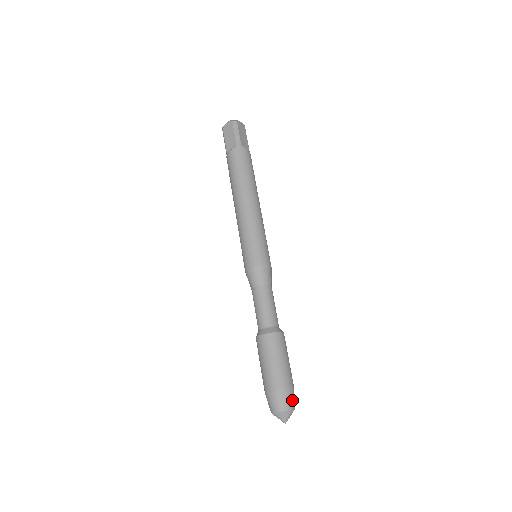
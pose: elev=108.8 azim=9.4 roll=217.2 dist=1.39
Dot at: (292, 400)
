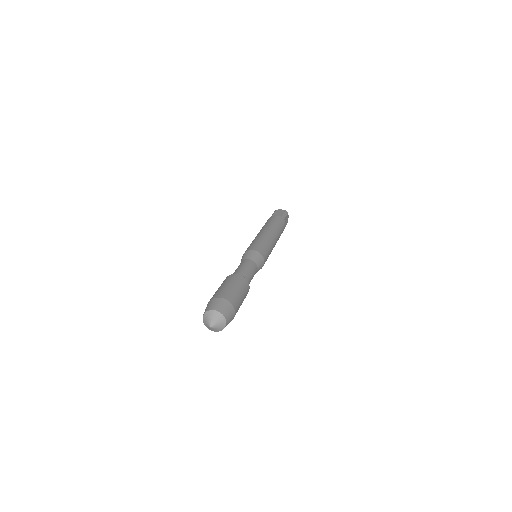
Dot at: (230, 317)
